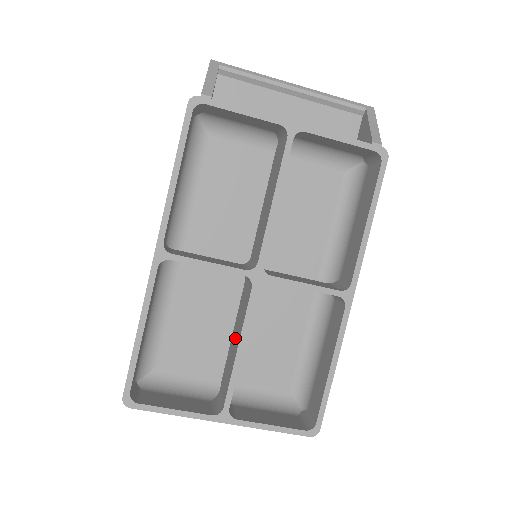
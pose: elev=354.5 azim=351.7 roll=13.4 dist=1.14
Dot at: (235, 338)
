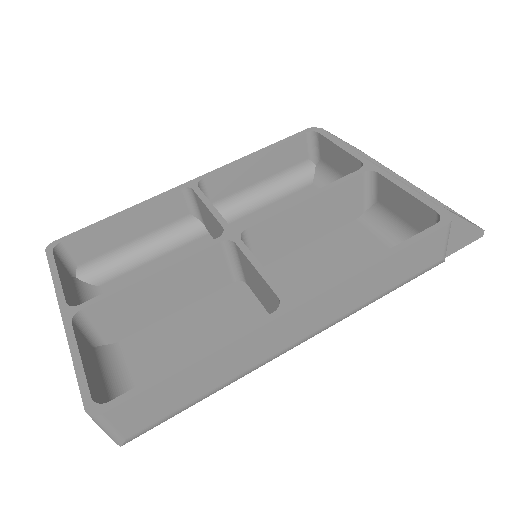
Dot at: occluded
